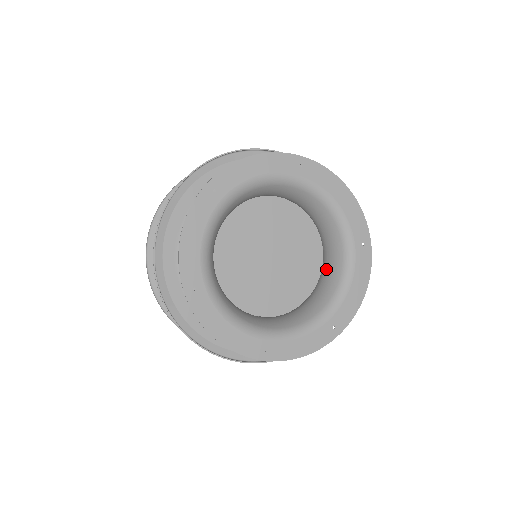
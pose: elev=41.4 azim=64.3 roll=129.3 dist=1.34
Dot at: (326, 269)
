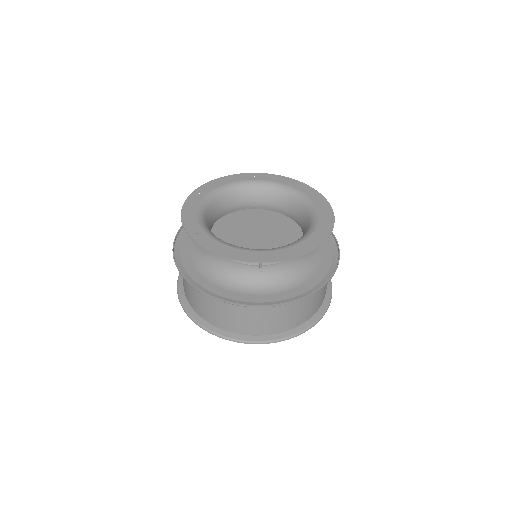
Dot at: (303, 227)
